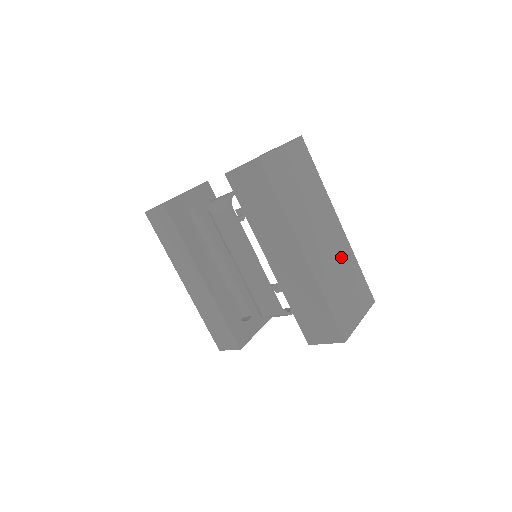
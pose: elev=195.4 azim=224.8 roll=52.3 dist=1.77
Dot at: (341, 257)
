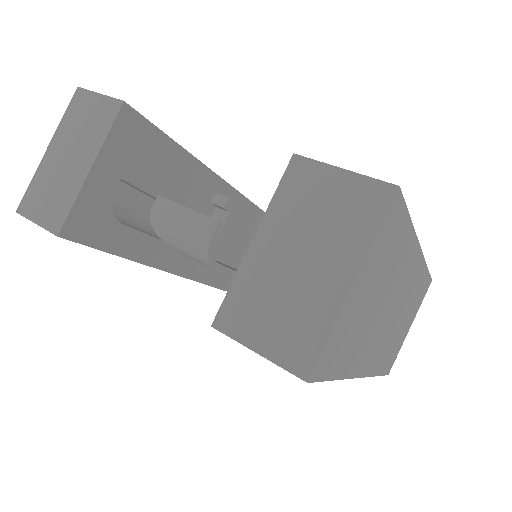
Dot at: (408, 297)
